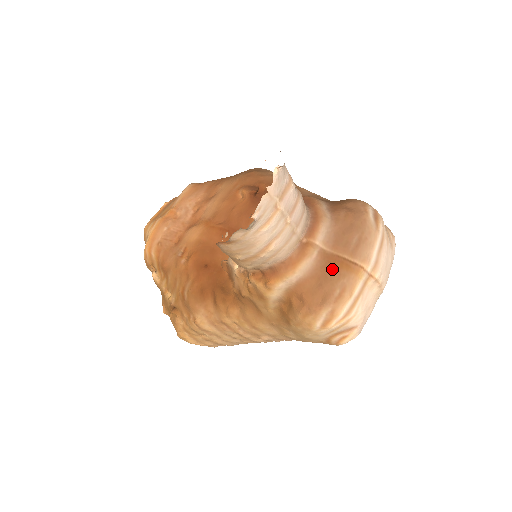
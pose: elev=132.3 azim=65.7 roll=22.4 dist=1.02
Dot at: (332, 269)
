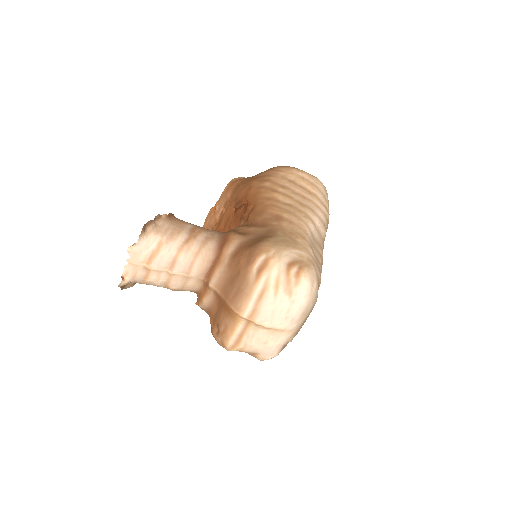
Dot at: (221, 308)
